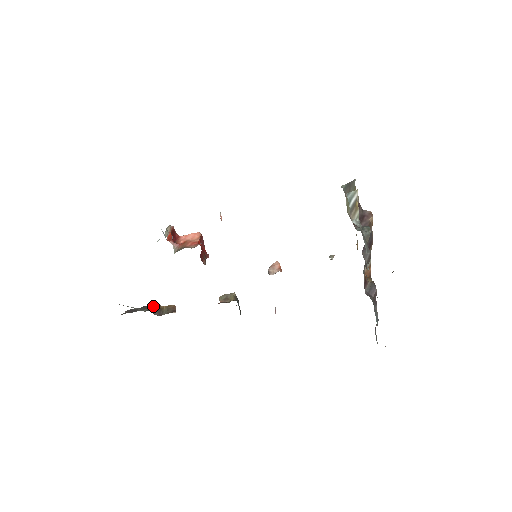
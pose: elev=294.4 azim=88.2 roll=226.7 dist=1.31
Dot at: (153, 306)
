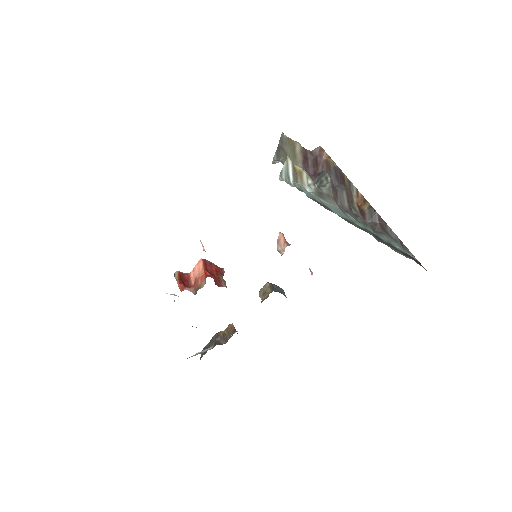
Dot at: (216, 337)
